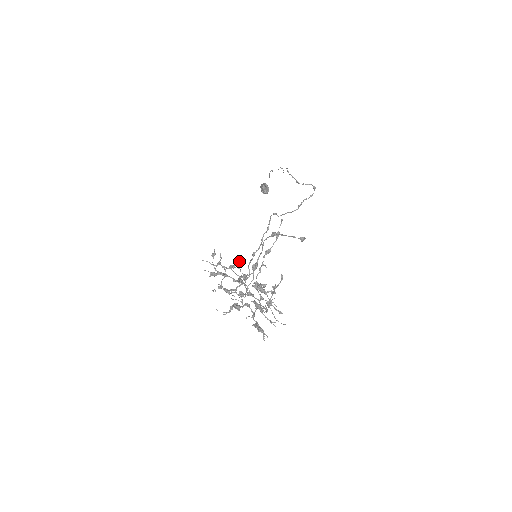
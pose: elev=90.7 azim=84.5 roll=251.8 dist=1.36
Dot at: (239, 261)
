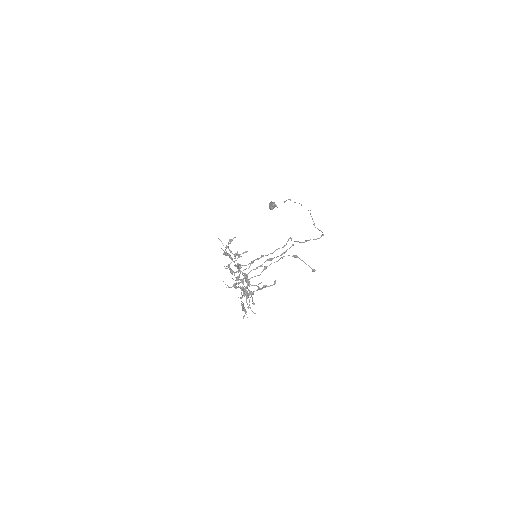
Dot at: (237, 251)
